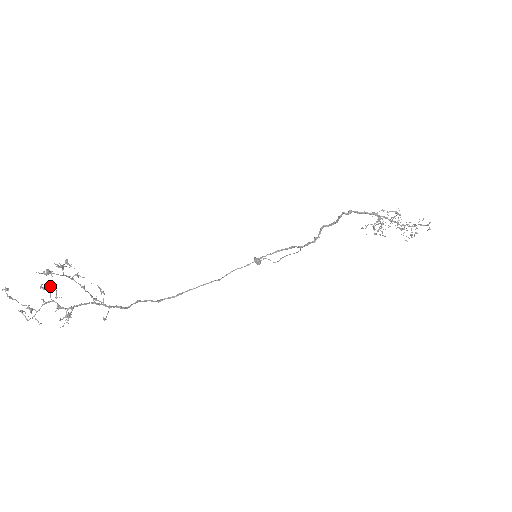
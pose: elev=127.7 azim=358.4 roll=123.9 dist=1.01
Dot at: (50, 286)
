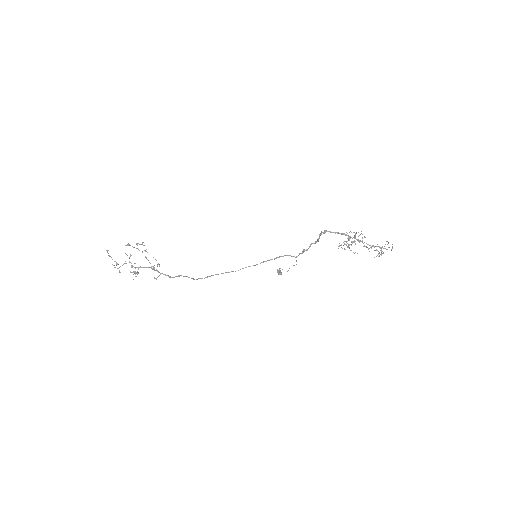
Dot at: (130, 254)
